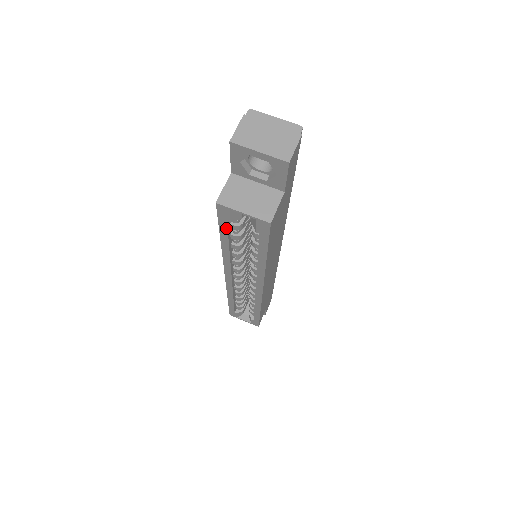
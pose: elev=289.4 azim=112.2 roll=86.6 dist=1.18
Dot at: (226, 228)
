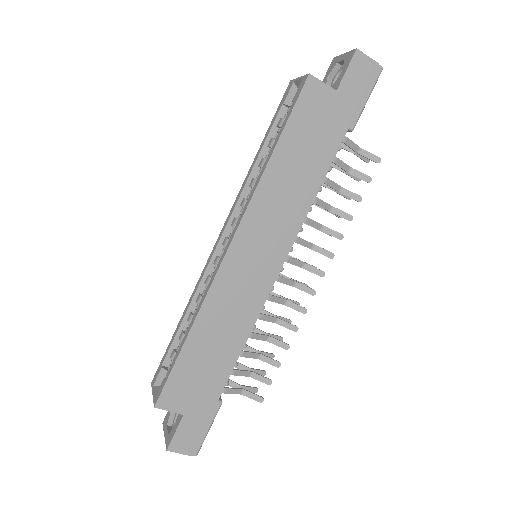
Dot at: (276, 118)
